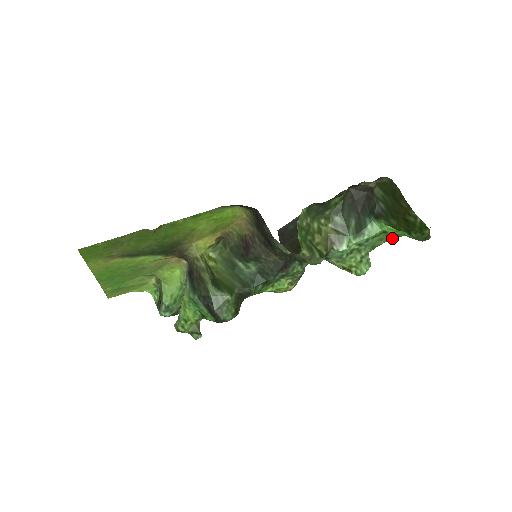
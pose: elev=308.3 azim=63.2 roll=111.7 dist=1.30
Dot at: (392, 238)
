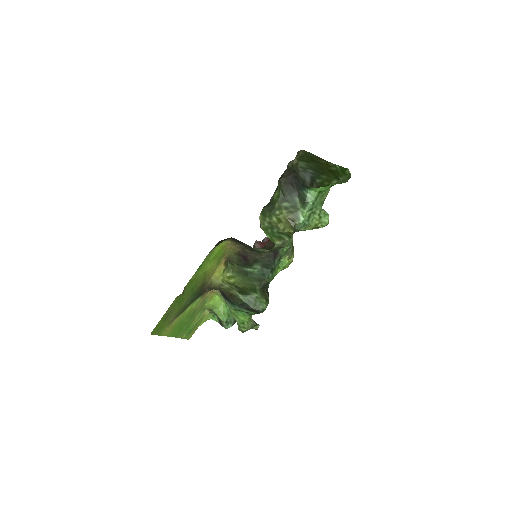
Dot at: occluded
